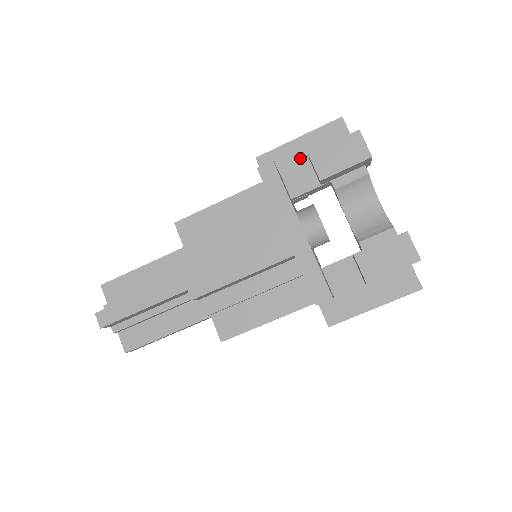
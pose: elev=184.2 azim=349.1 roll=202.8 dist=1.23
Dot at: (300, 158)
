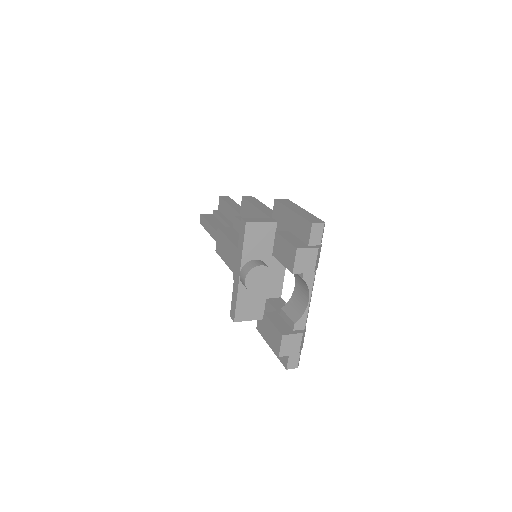
Dot at: (287, 225)
